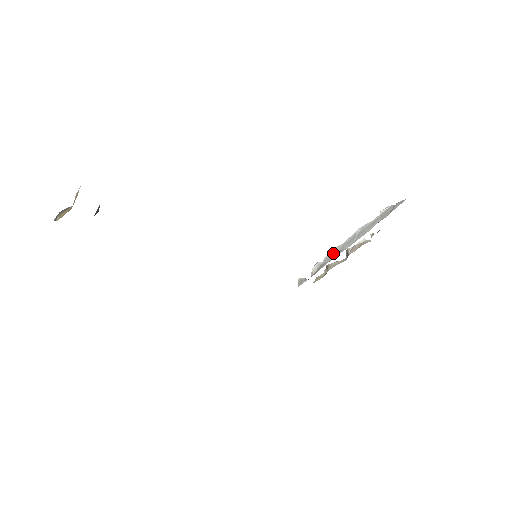
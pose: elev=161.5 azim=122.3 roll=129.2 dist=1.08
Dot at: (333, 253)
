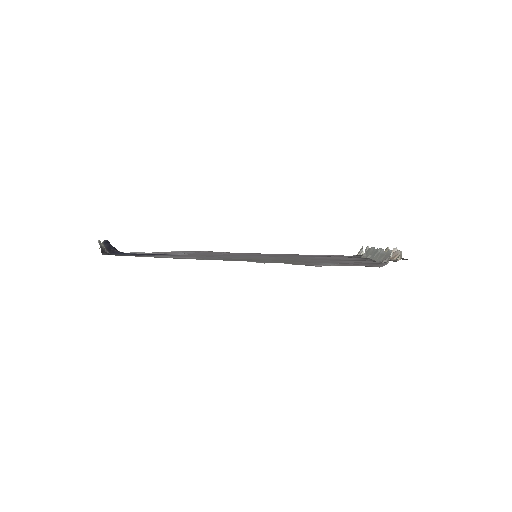
Dot at: (370, 251)
